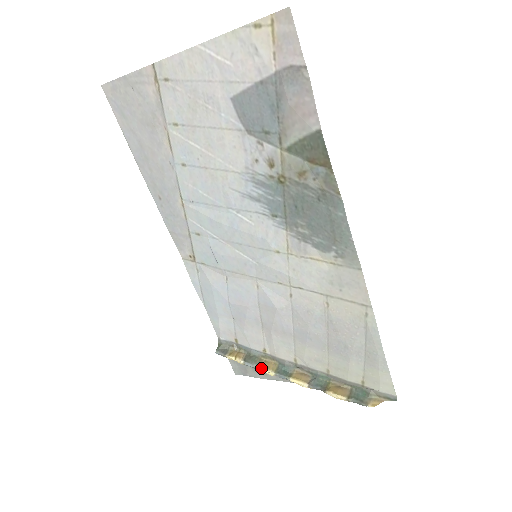
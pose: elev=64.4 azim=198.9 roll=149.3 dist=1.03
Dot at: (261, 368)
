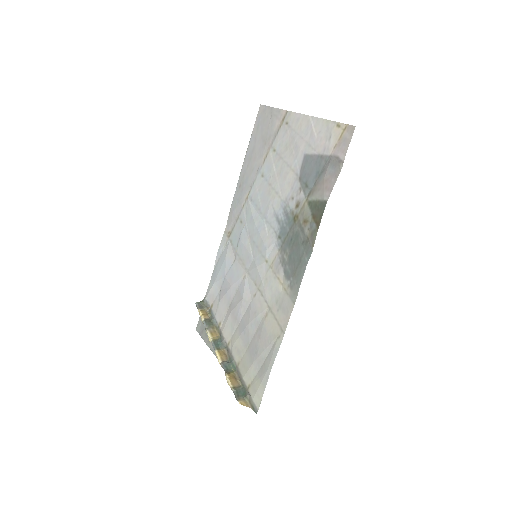
Dot at: (208, 331)
